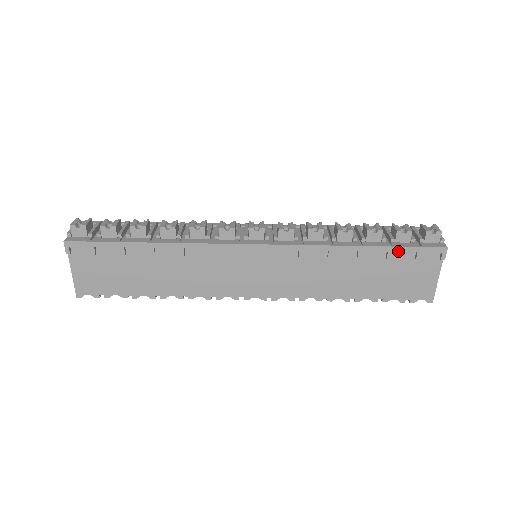
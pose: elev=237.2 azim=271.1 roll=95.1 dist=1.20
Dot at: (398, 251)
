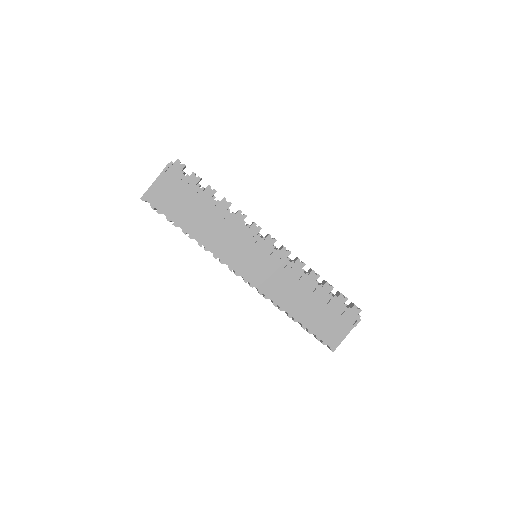
Dot at: (336, 303)
